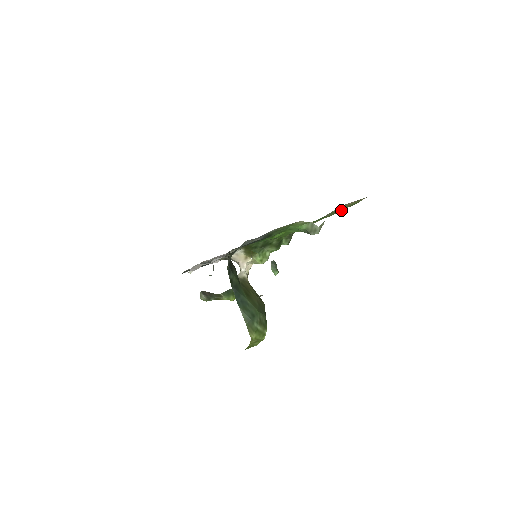
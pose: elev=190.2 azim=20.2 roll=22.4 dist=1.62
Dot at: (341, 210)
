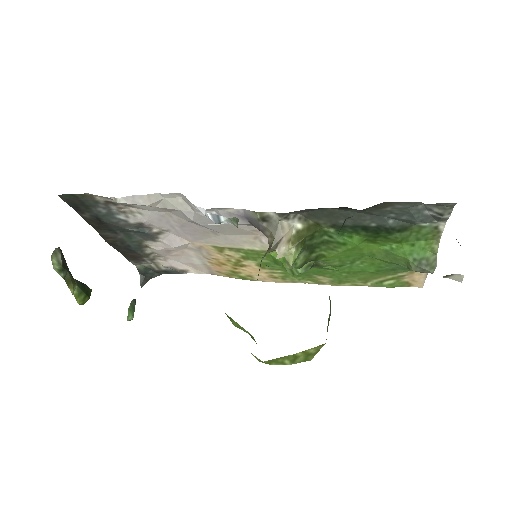
Dot at: (356, 285)
